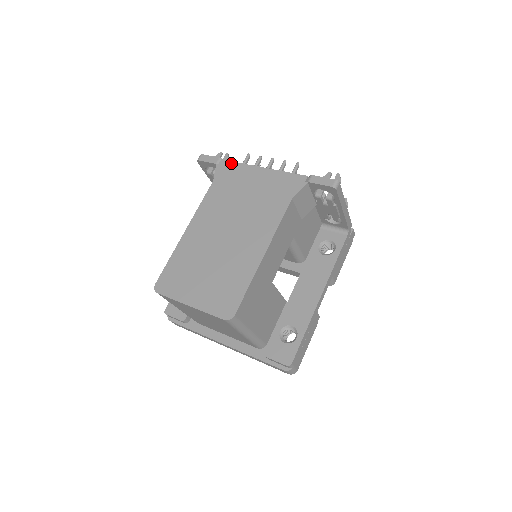
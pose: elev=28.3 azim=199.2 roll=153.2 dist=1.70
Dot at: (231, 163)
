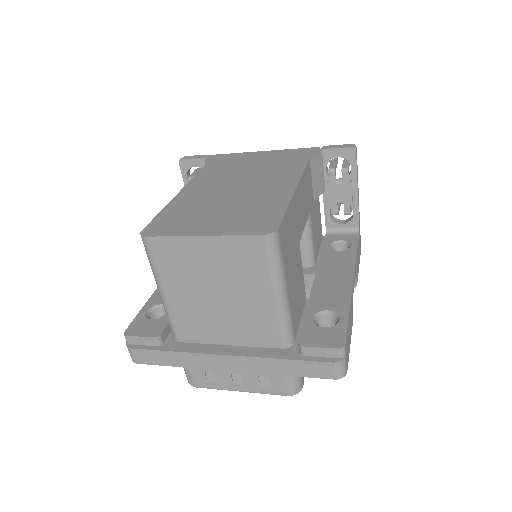
Dot at: (224, 154)
